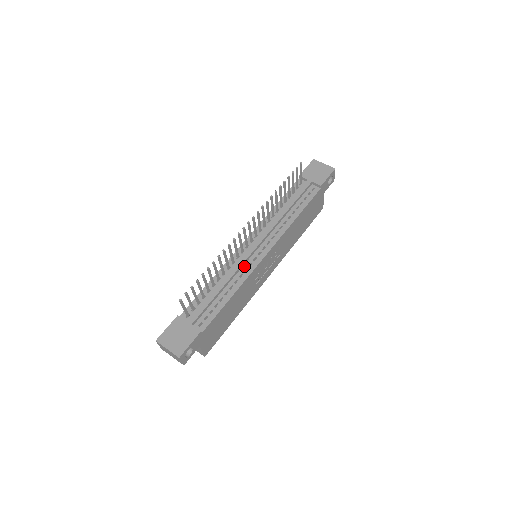
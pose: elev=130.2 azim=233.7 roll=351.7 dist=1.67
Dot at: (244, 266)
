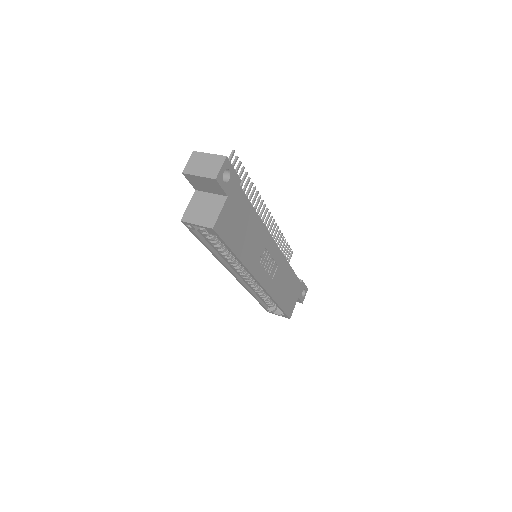
Dot at: occluded
